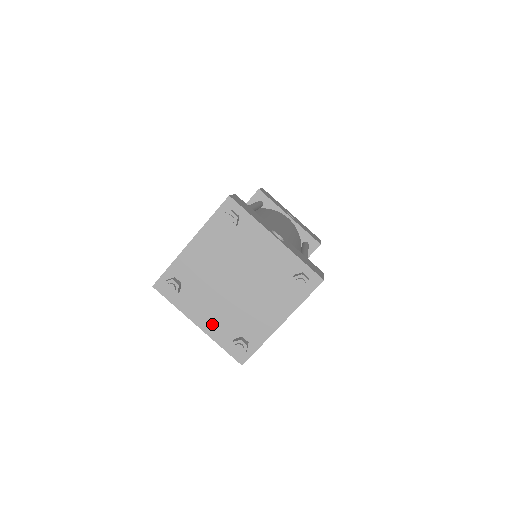
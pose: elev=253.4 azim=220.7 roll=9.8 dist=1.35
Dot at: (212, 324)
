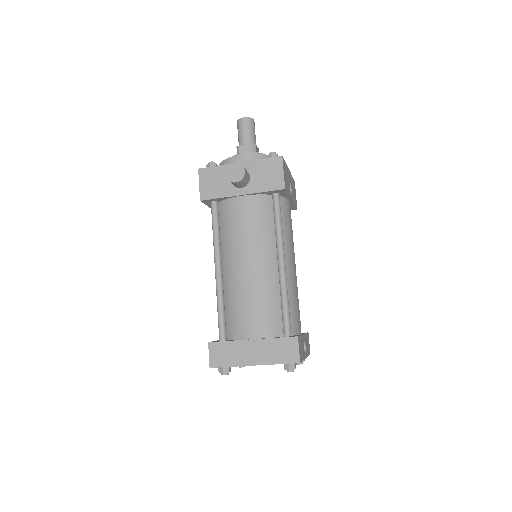
Dot at: occluded
